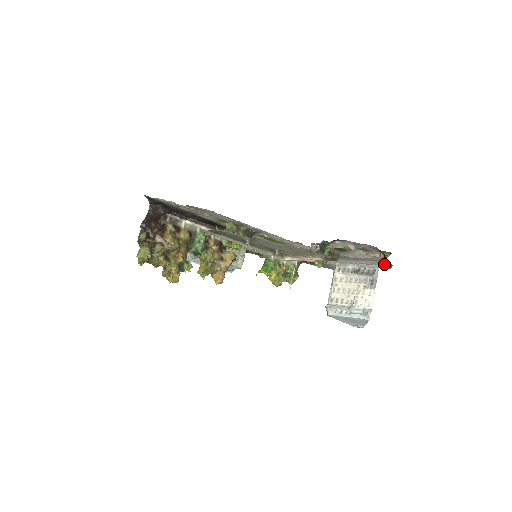
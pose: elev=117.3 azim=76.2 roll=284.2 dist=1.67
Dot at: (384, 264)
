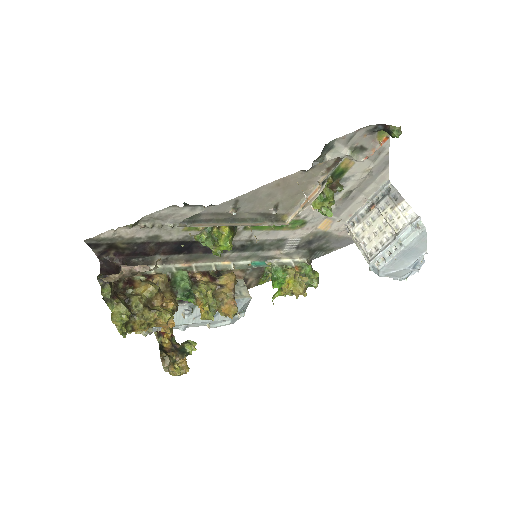
Dot at: (391, 133)
